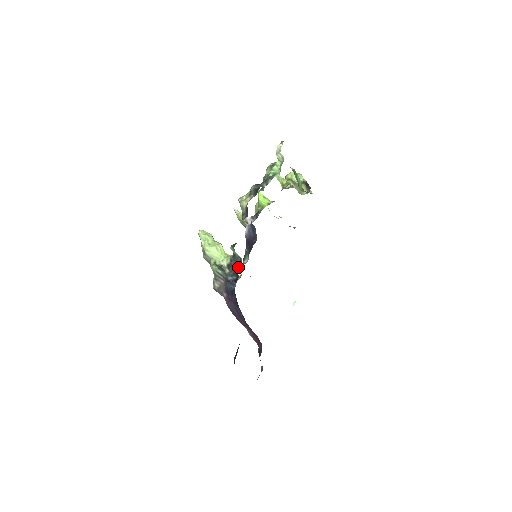
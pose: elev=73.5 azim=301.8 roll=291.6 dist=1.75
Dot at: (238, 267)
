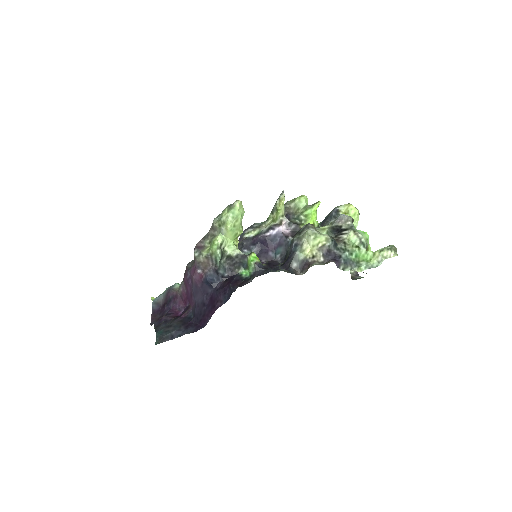
Dot at: (237, 268)
